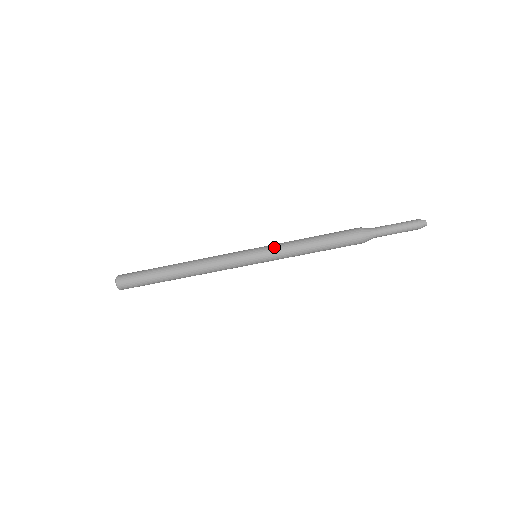
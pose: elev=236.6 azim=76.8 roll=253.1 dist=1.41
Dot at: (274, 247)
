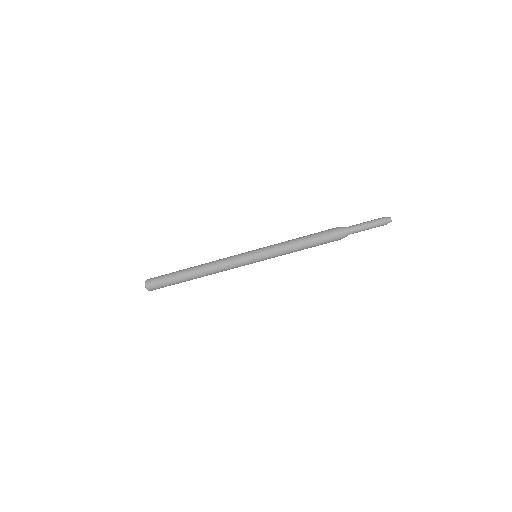
Dot at: (270, 248)
